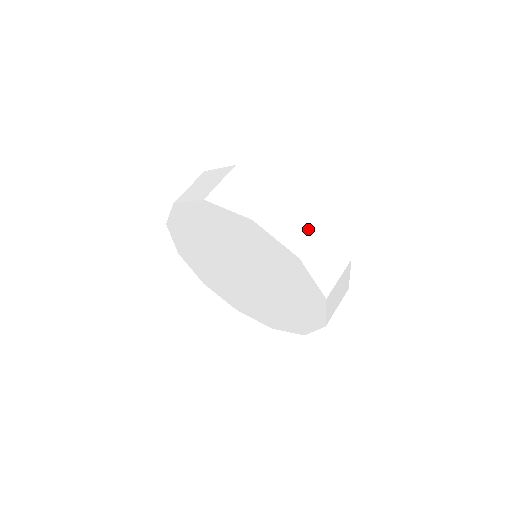
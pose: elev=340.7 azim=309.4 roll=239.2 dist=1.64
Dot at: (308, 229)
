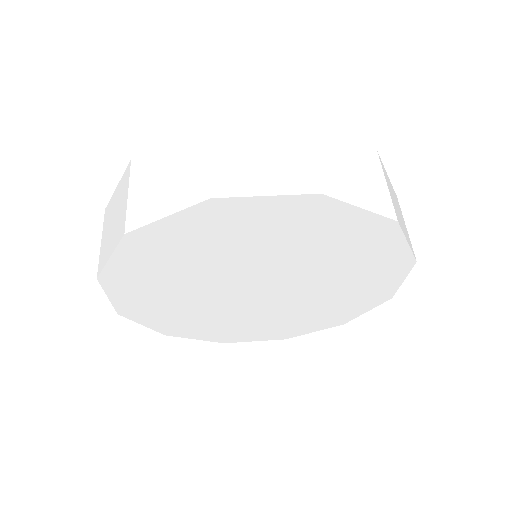
Dot at: (402, 217)
